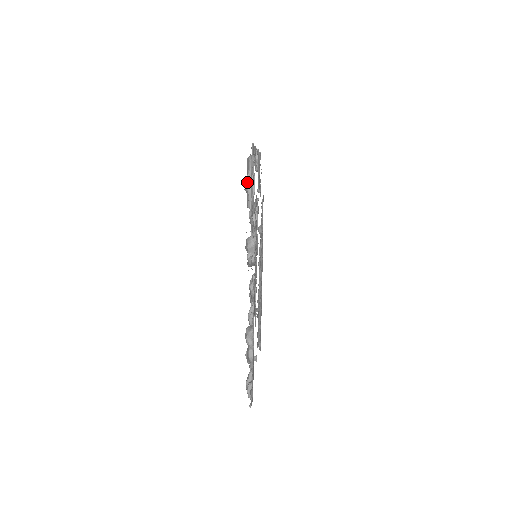
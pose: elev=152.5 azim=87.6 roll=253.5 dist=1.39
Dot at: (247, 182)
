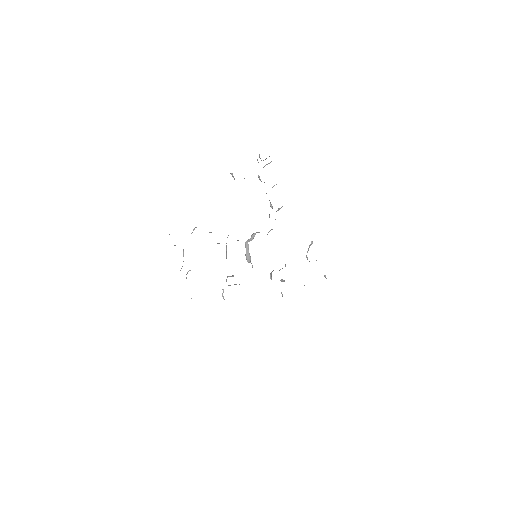
Dot at: (266, 164)
